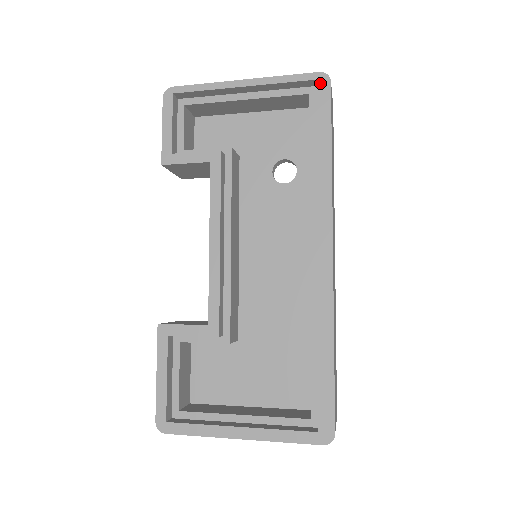
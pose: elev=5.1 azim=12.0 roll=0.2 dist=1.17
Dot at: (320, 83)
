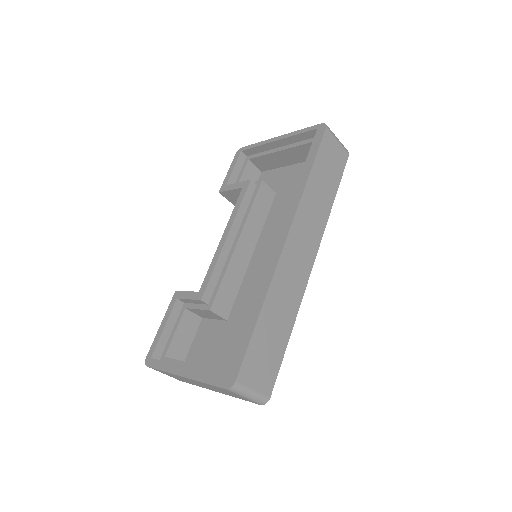
Dot at: (319, 130)
